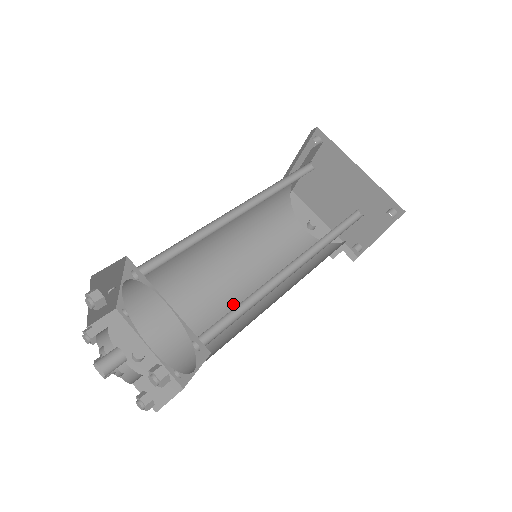
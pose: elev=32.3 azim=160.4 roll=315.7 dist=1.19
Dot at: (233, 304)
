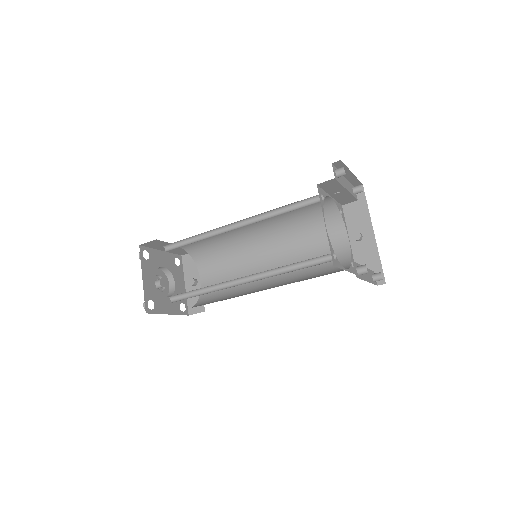
Dot at: occluded
